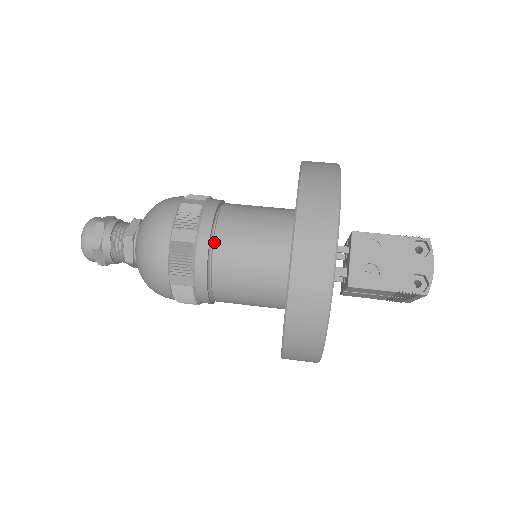
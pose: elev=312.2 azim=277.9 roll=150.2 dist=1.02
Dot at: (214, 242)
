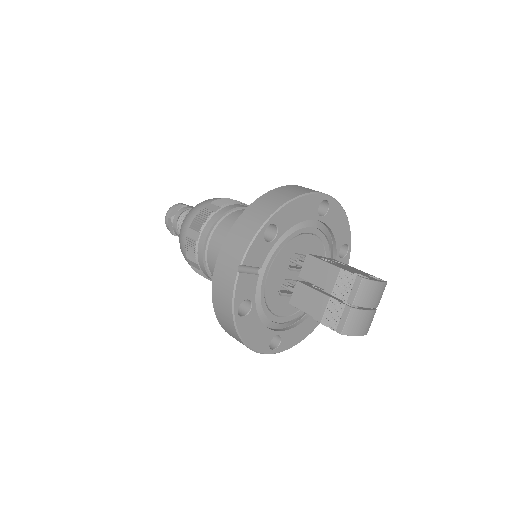
Dot at: occluded
